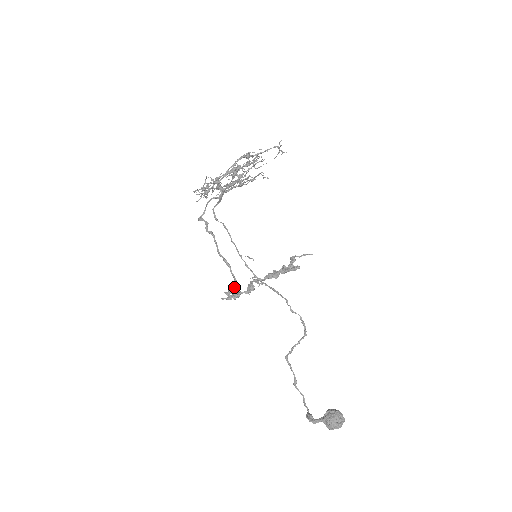
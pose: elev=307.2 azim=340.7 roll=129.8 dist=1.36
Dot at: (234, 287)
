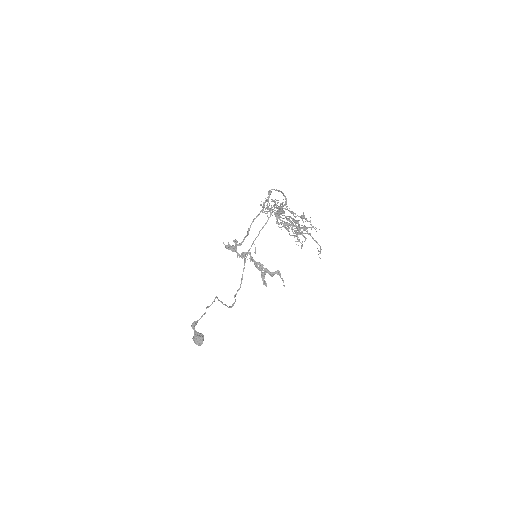
Dot at: (236, 245)
